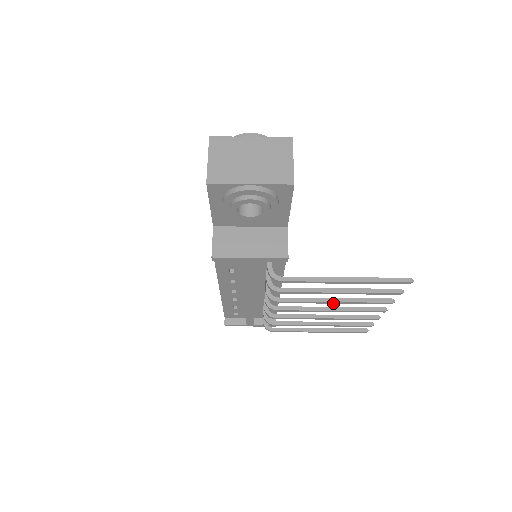
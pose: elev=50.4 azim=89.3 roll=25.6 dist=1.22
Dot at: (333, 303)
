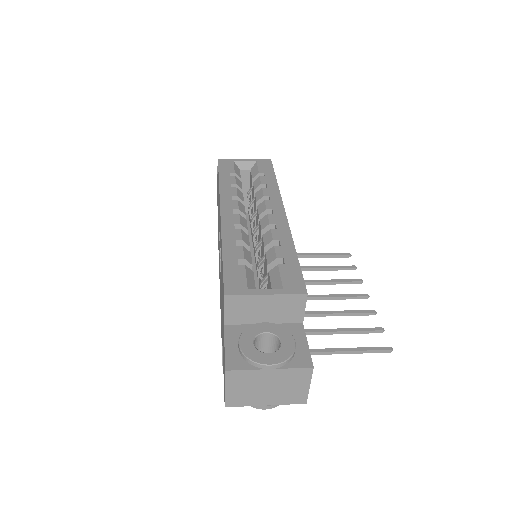
Dot at: (323, 314)
